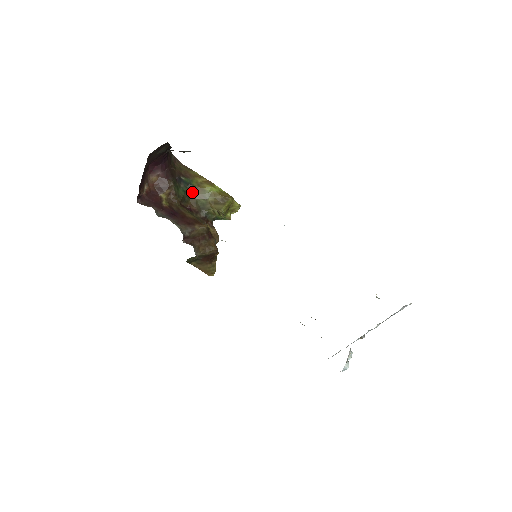
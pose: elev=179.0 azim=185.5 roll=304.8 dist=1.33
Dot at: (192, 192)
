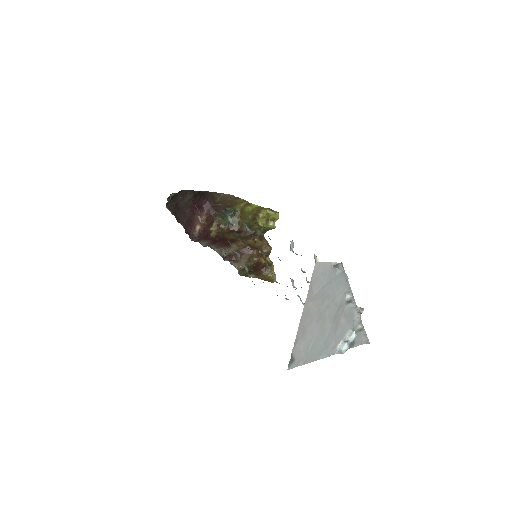
Dot at: (238, 217)
